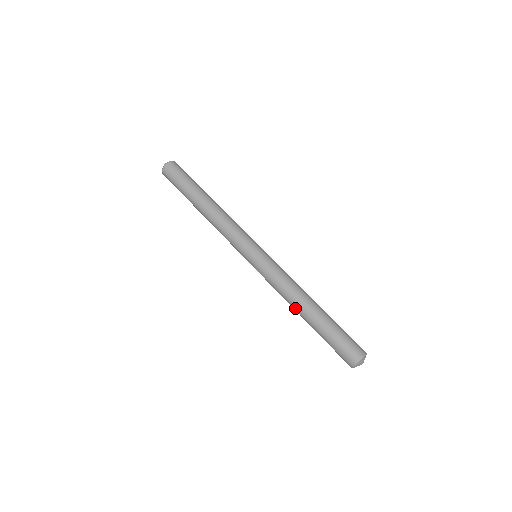
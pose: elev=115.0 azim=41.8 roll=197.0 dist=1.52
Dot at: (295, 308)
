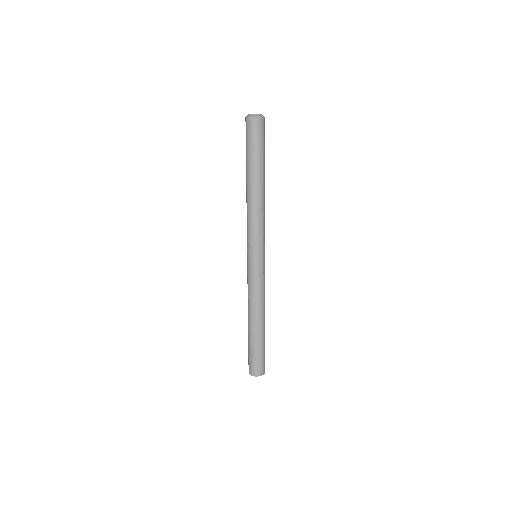
Dot at: (249, 314)
